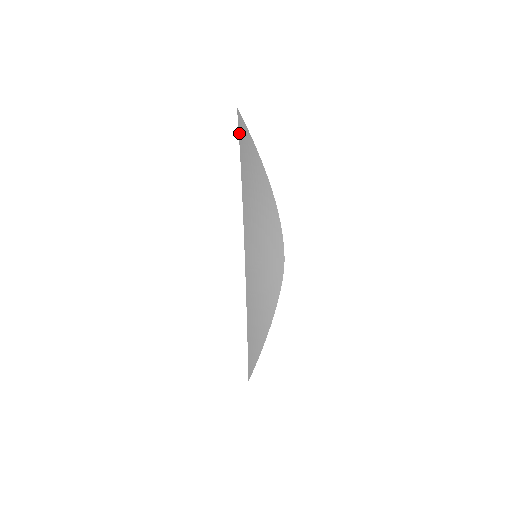
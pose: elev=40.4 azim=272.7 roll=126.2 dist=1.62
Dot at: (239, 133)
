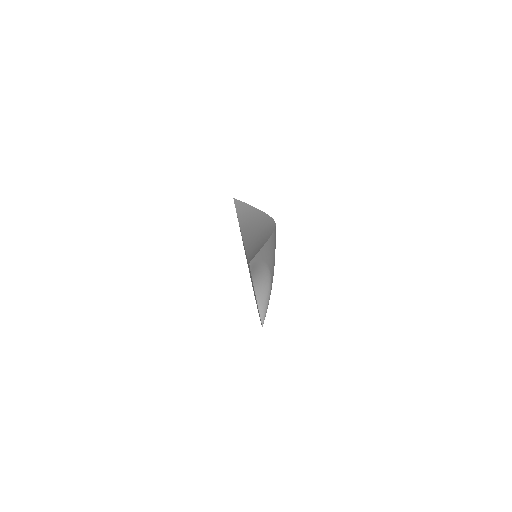
Dot at: (236, 208)
